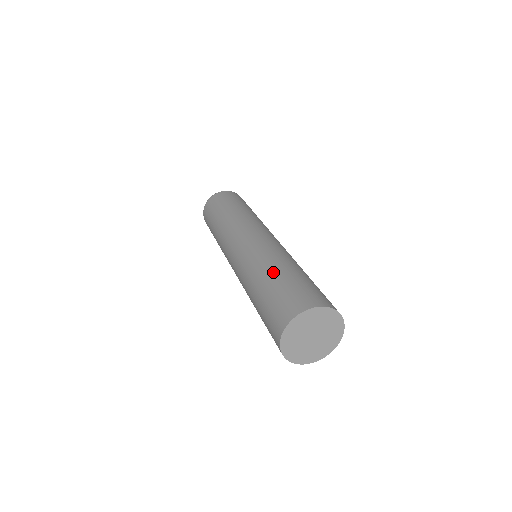
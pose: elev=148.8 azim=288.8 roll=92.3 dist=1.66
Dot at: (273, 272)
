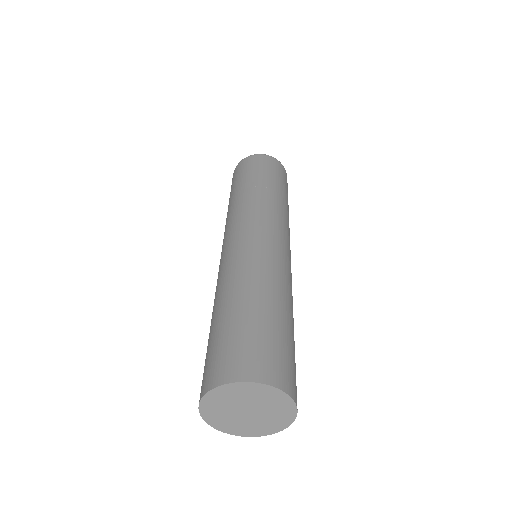
Dot at: (236, 300)
